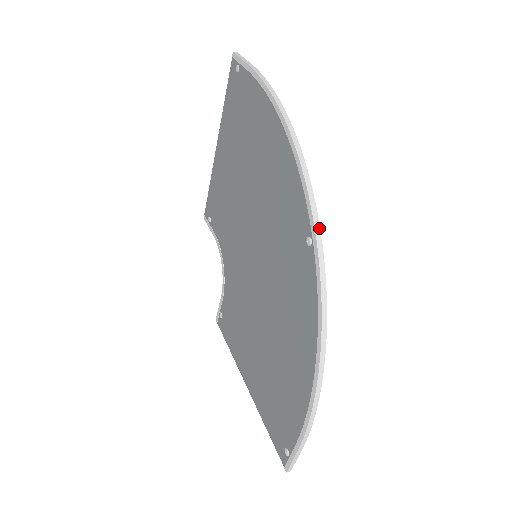
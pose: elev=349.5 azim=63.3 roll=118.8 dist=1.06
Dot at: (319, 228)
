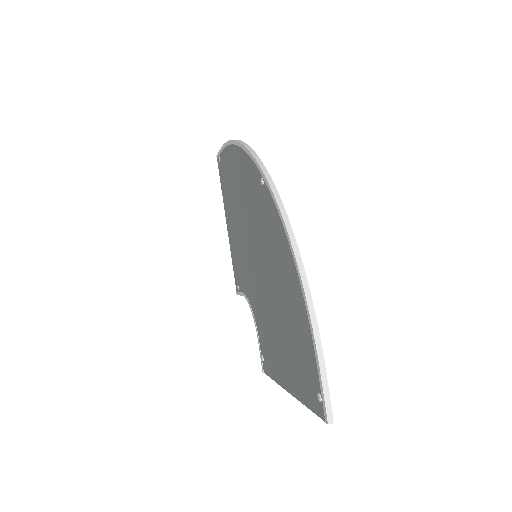
Dot at: (264, 167)
